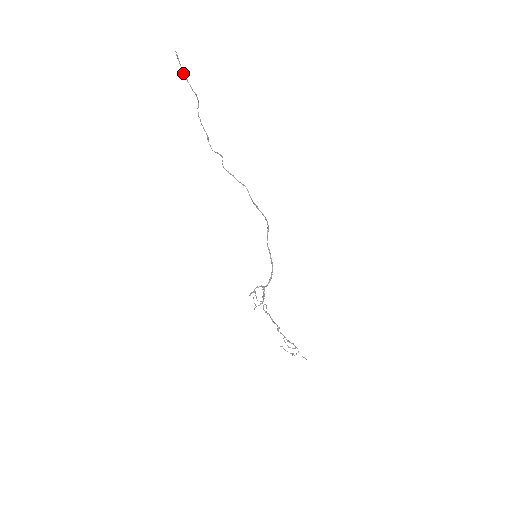
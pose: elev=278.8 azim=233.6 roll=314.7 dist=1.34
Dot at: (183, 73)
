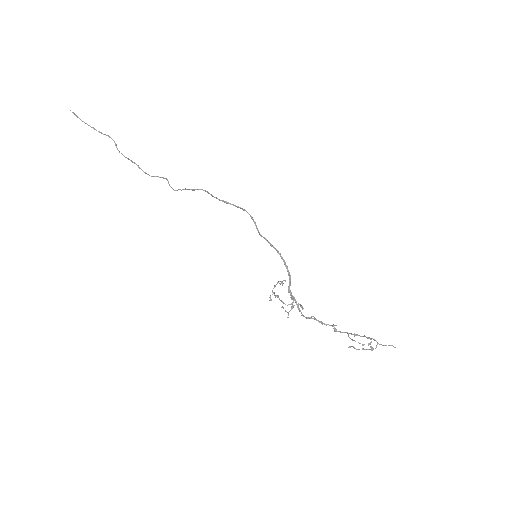
Dot at: occluded
